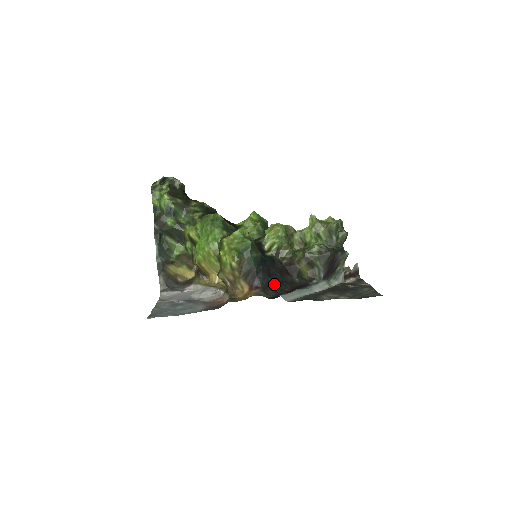
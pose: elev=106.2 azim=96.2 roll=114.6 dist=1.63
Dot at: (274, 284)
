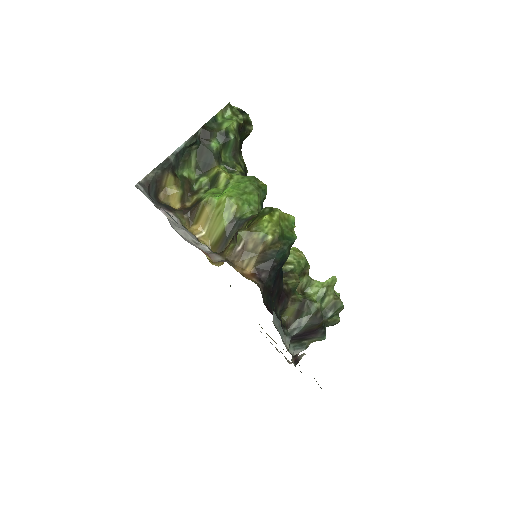
Dot at: (271, 294)
